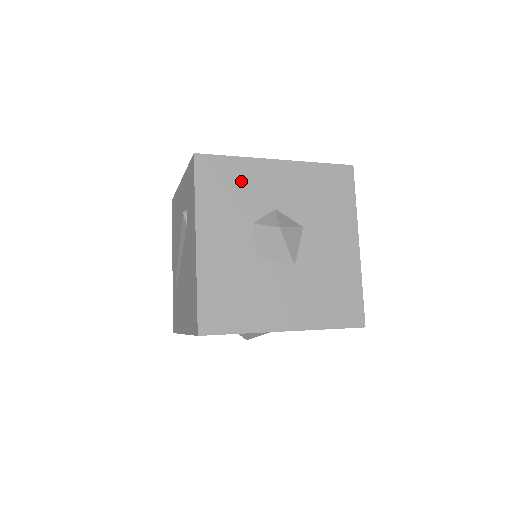
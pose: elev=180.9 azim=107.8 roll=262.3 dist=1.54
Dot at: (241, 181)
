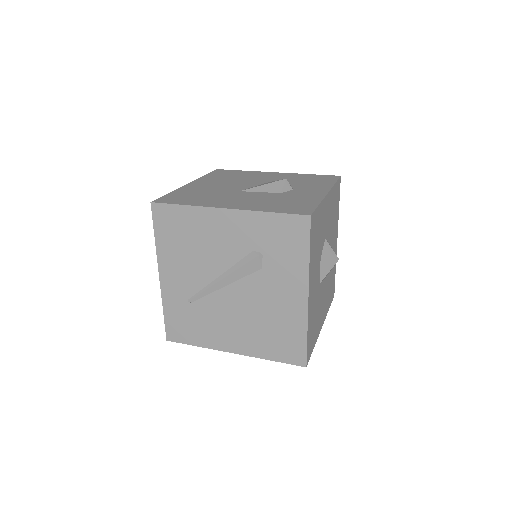
Dot at: (320, 225)
